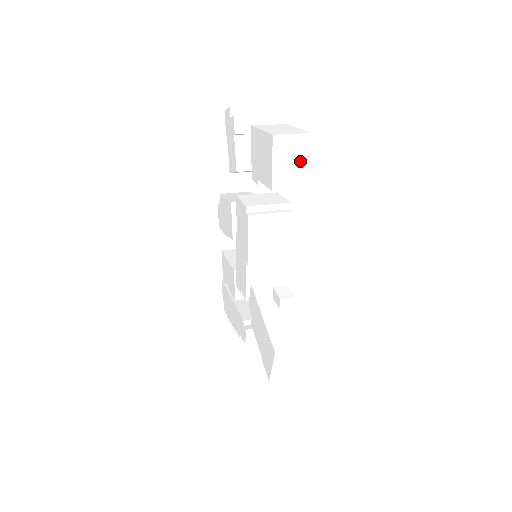
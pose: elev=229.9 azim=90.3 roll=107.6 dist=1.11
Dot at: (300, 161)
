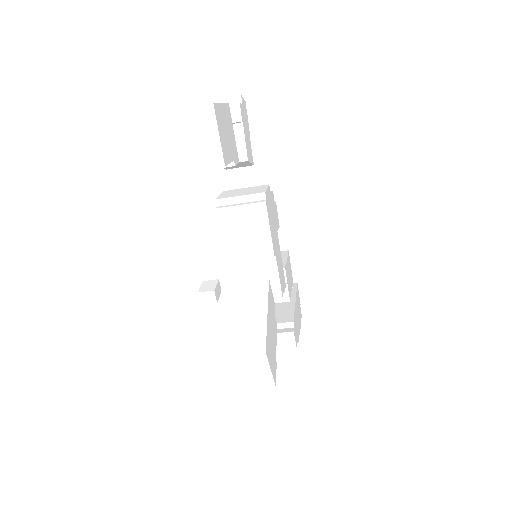
Dot at: (207, 137)
